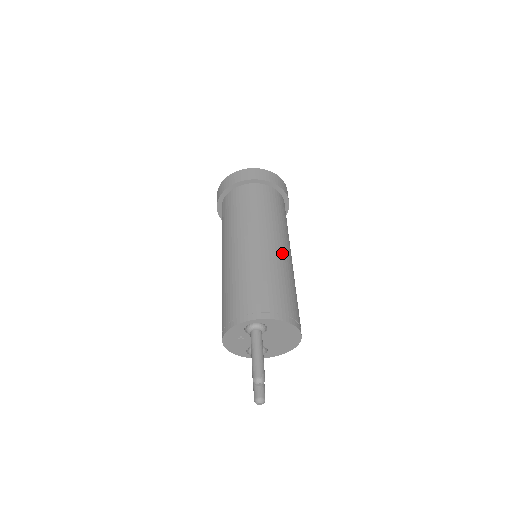
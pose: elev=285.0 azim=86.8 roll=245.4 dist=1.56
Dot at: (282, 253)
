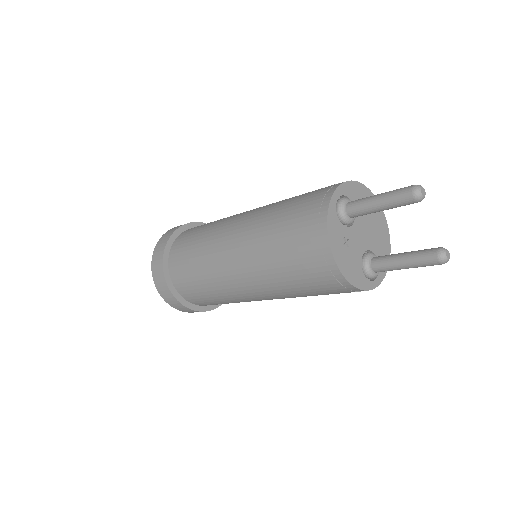
Dot at: occluded
